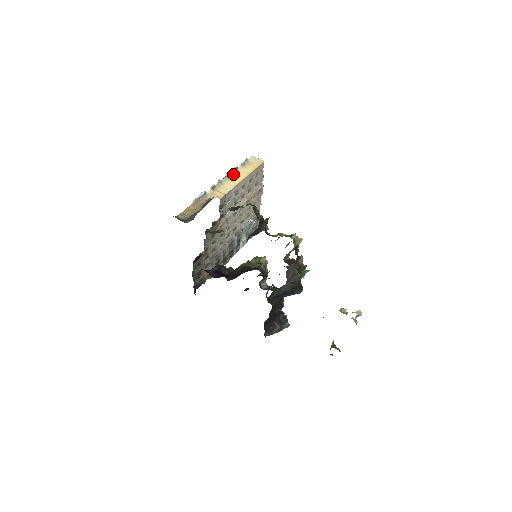
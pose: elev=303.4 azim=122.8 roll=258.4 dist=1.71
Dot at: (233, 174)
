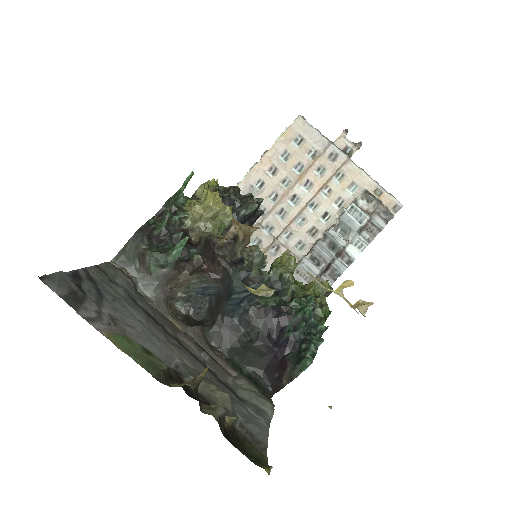
Dot at: occluded
